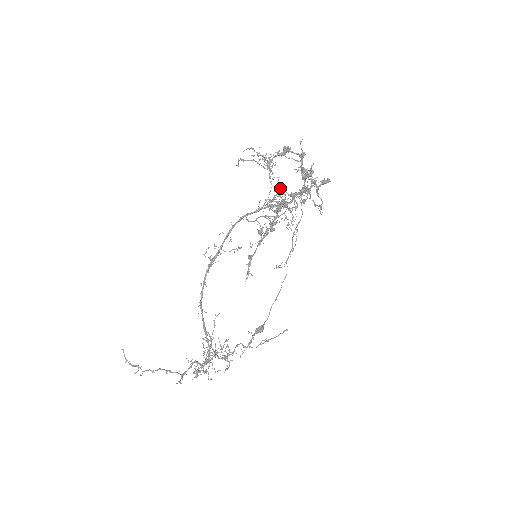
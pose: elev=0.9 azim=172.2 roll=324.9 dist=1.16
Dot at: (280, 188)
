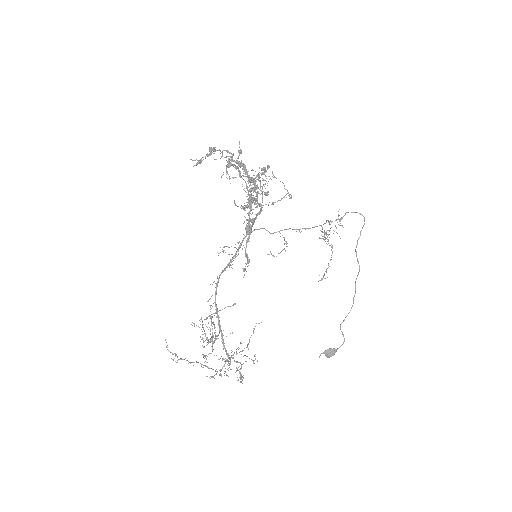
Dot at: occluded
